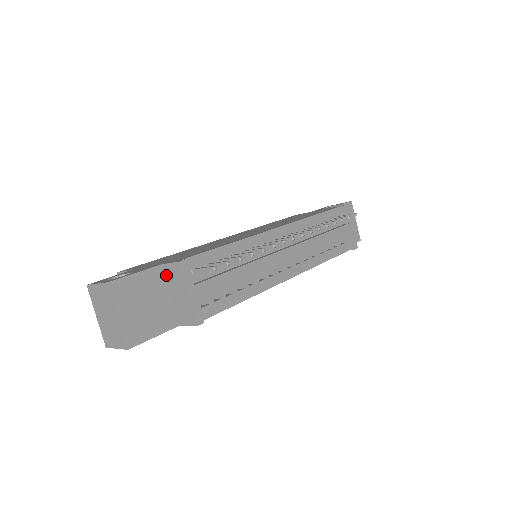
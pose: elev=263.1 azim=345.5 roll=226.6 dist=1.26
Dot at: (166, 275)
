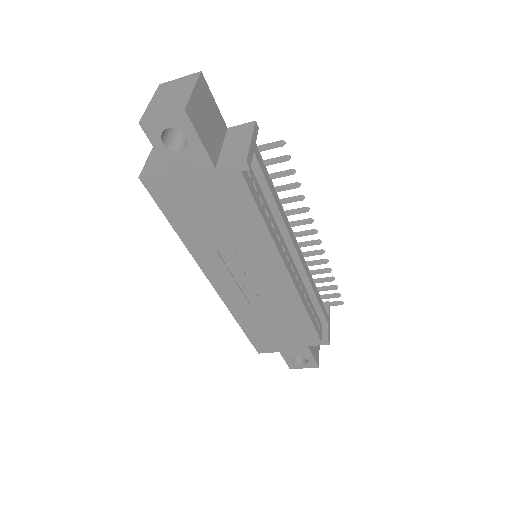
Dot at: (227, 134)
